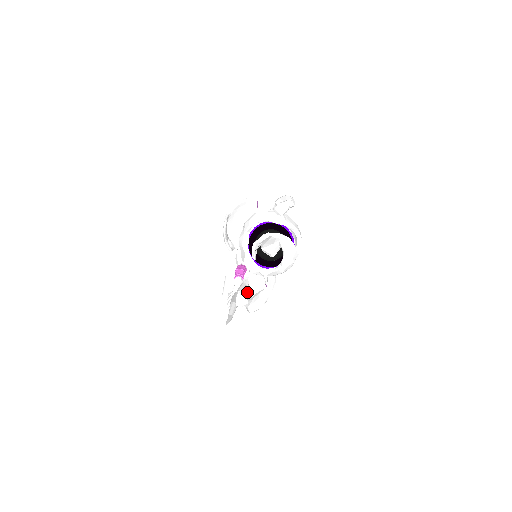
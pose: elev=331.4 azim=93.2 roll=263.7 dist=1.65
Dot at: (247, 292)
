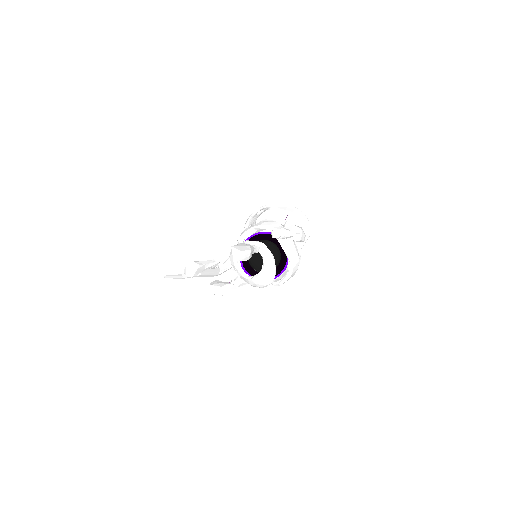
Dot at: (202, 270)
